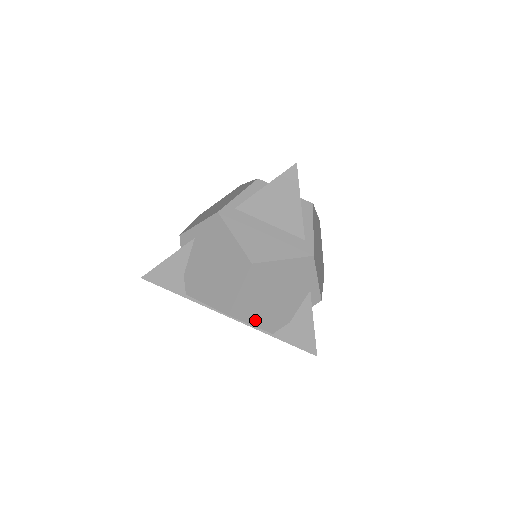
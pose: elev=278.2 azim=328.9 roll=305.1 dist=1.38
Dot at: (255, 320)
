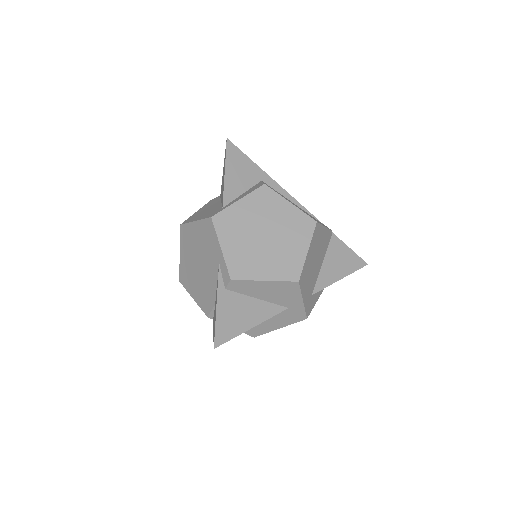
Dot at: (194, 293)
